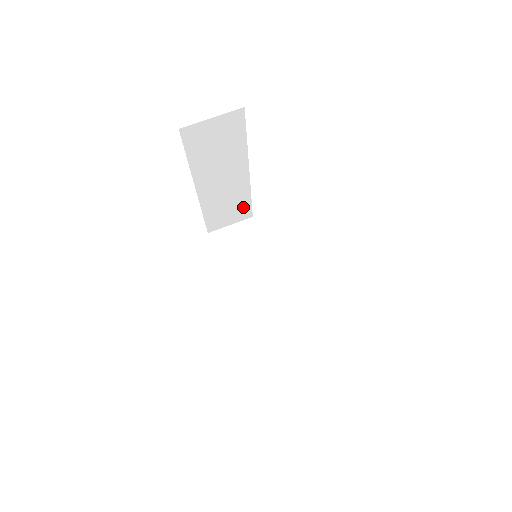
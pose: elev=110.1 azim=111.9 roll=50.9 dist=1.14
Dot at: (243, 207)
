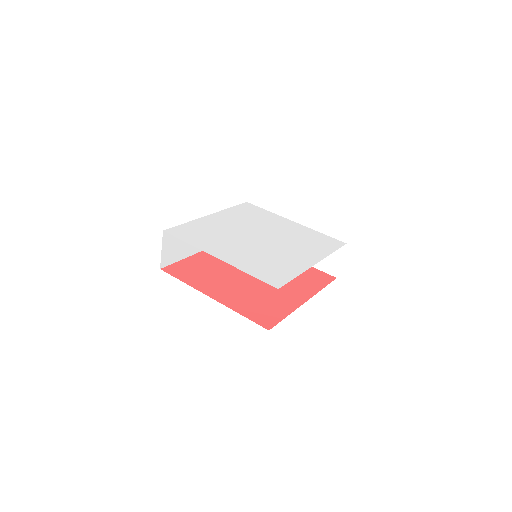
Dot at: occluded
